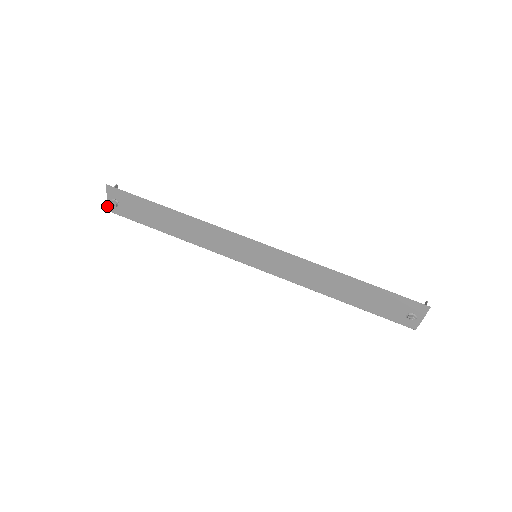
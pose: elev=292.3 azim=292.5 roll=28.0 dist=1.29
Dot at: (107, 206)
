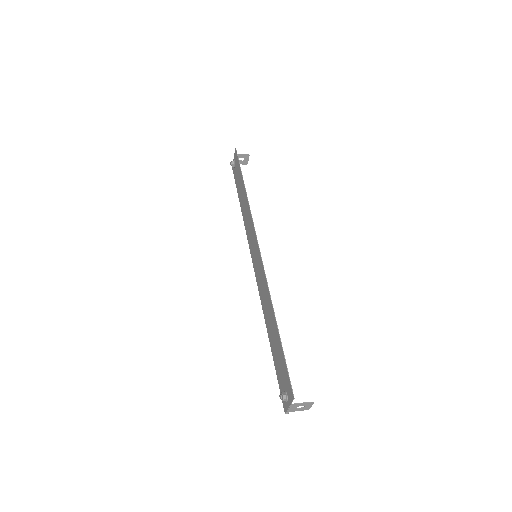
Dot at: occluded
